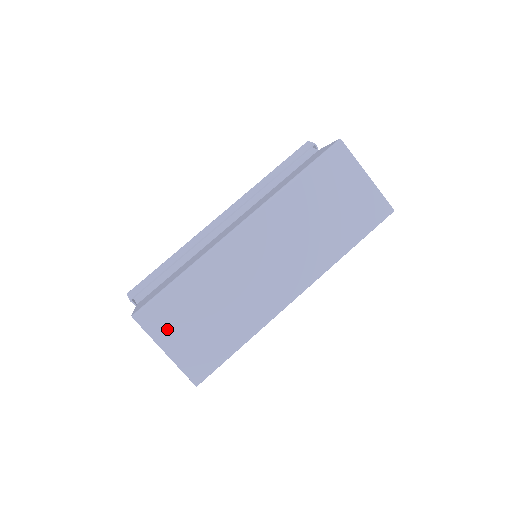
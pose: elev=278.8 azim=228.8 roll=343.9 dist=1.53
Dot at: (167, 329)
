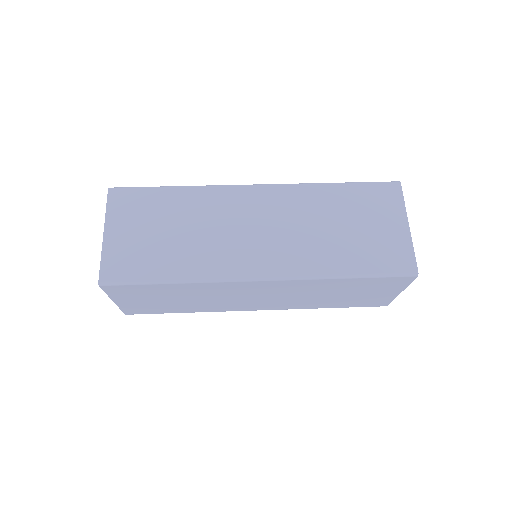
Dot at: (124, 217)
